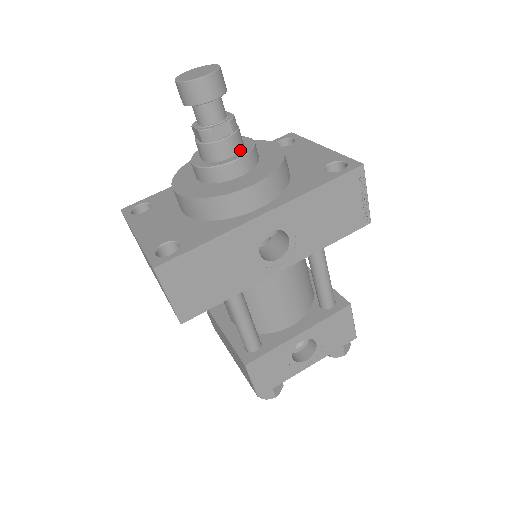
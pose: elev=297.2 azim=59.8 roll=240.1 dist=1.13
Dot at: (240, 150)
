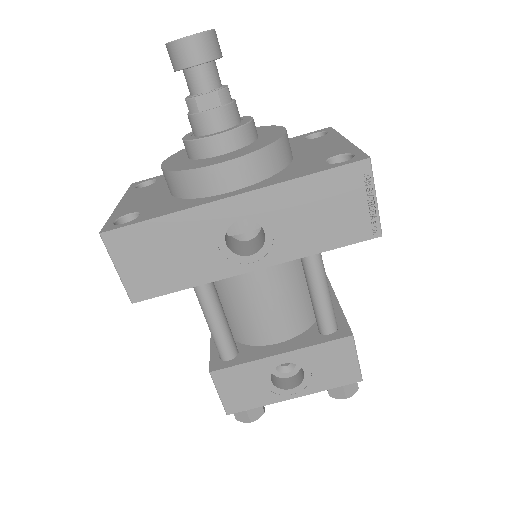
Dot at: (230, 126)
